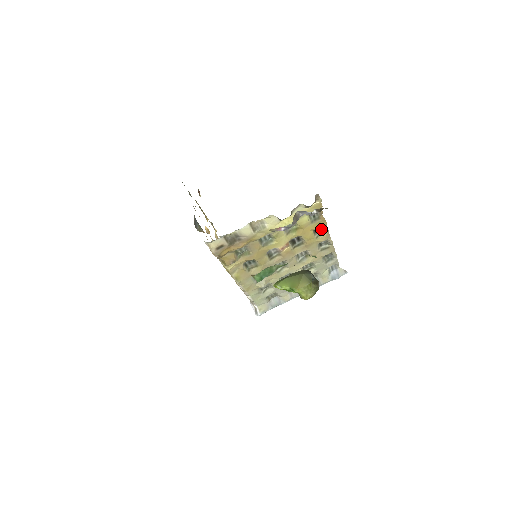
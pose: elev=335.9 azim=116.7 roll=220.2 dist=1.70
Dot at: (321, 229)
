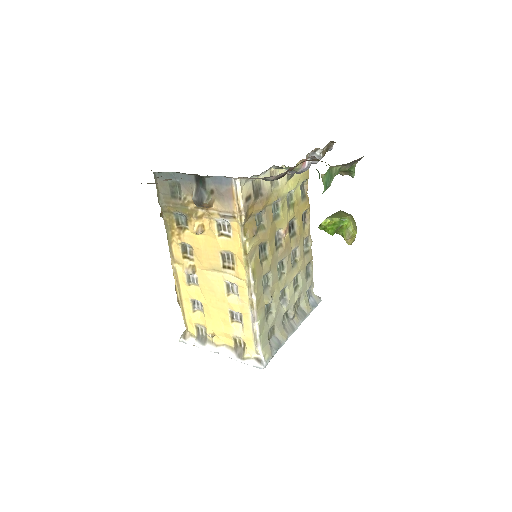
Dot at: (304, 218)
